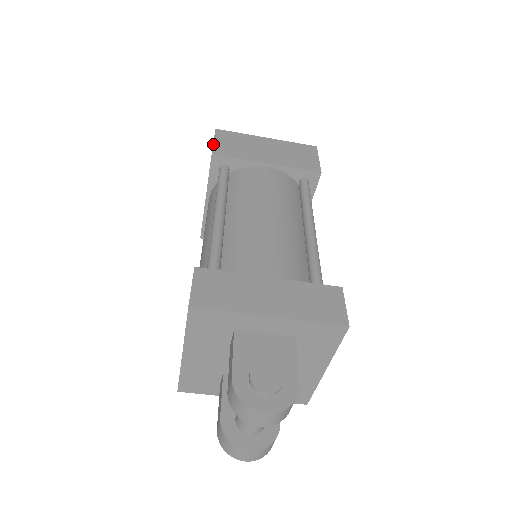
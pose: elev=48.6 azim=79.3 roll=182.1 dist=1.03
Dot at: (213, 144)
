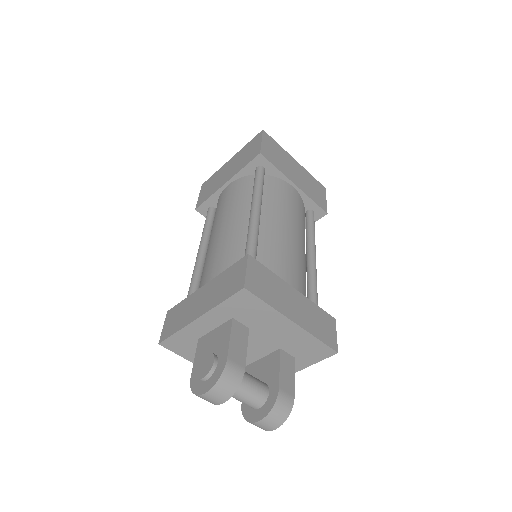
Dot at: occluded
